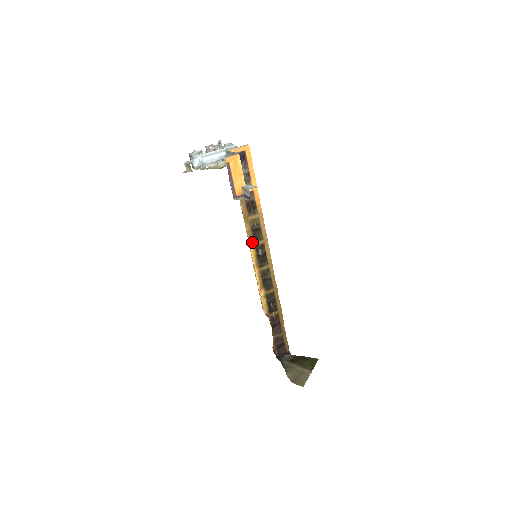
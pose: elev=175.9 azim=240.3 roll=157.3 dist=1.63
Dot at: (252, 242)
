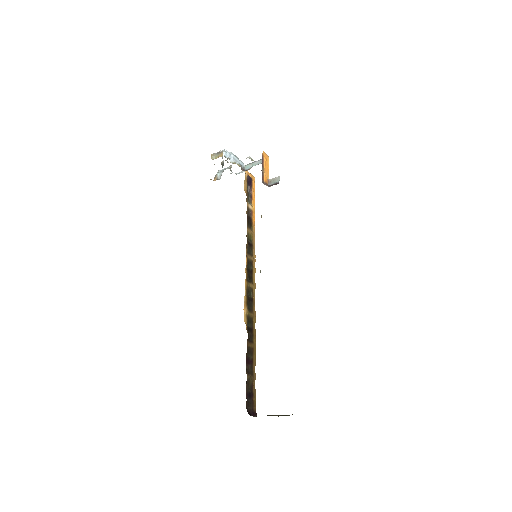
Dot at: (246, 251)
